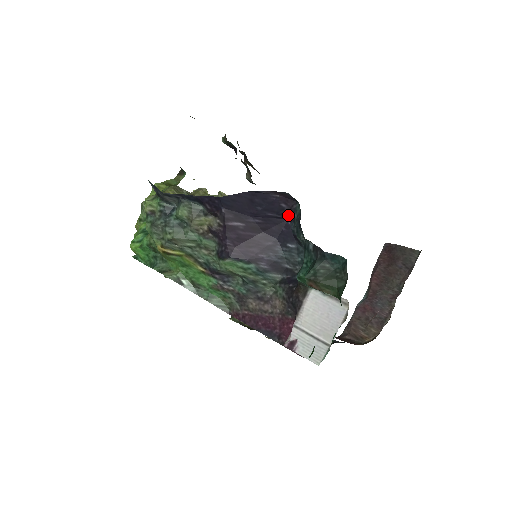
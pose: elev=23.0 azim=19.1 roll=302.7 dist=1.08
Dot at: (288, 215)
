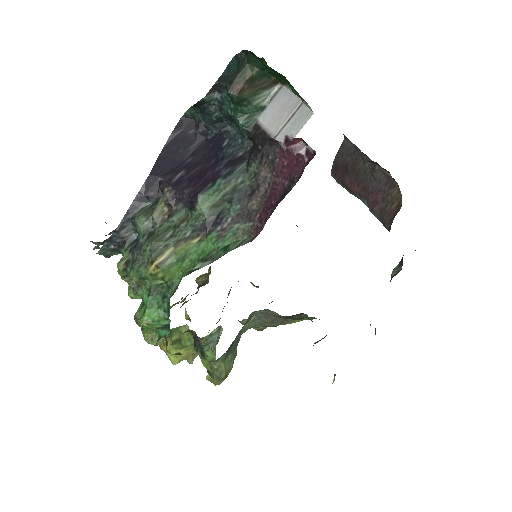
Dot at: (201, 132)
